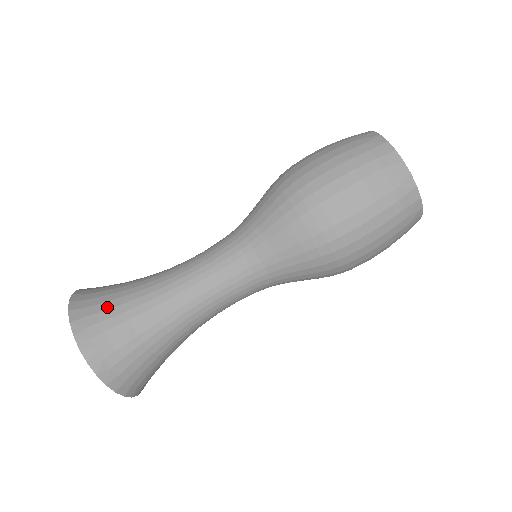
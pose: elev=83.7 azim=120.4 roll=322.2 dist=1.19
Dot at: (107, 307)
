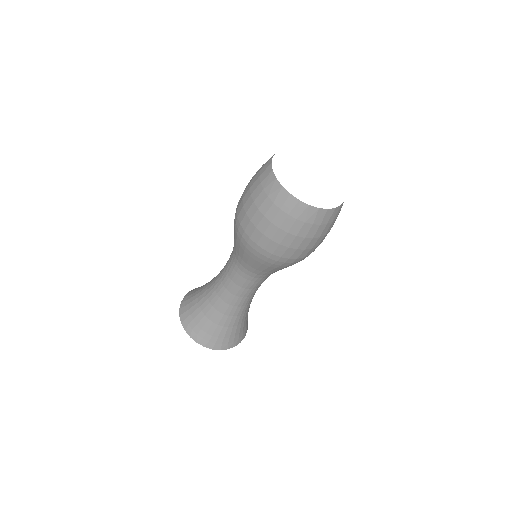
Dot at: (224, 334)
